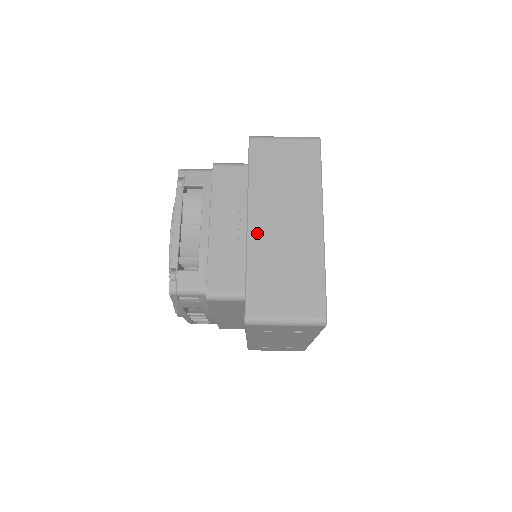
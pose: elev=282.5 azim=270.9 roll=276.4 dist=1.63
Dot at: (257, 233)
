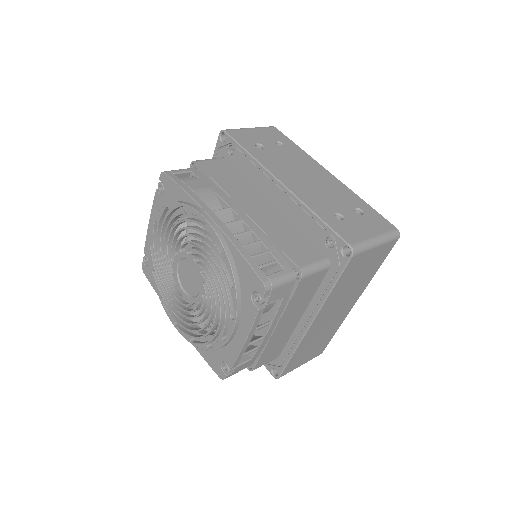
Dot at: occluded
